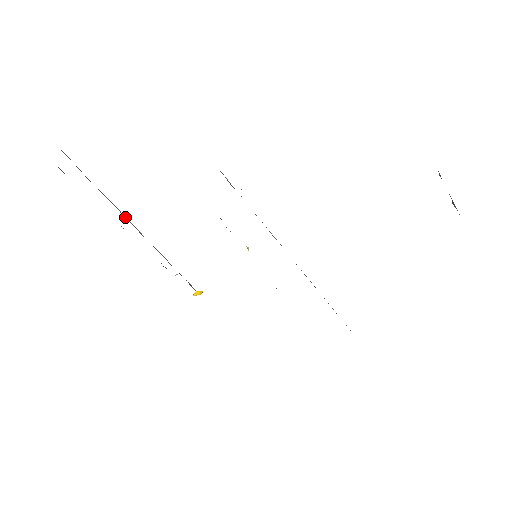
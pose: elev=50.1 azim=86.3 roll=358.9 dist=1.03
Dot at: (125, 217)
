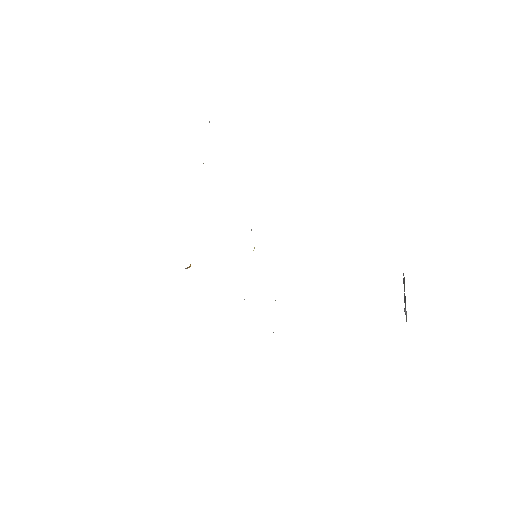
Dot at: occluded
